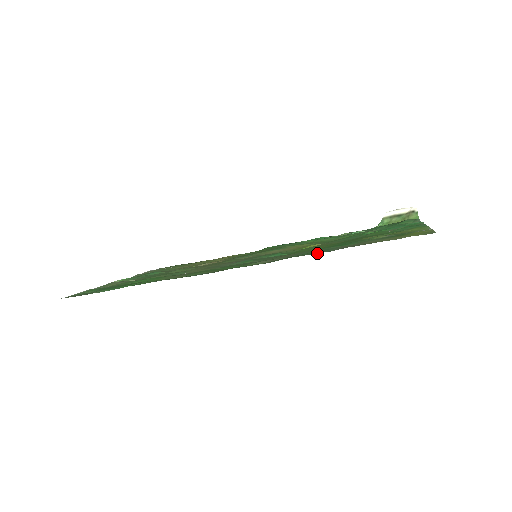
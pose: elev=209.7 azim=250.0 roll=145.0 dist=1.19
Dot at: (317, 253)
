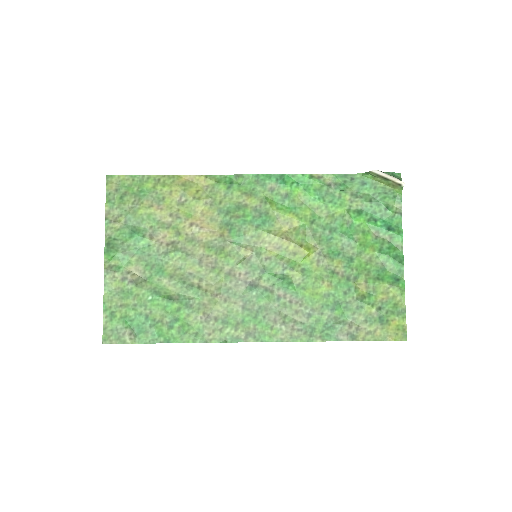
Dot at: occluded
